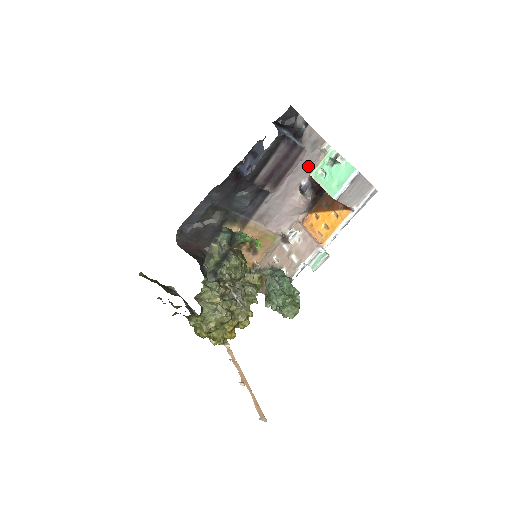
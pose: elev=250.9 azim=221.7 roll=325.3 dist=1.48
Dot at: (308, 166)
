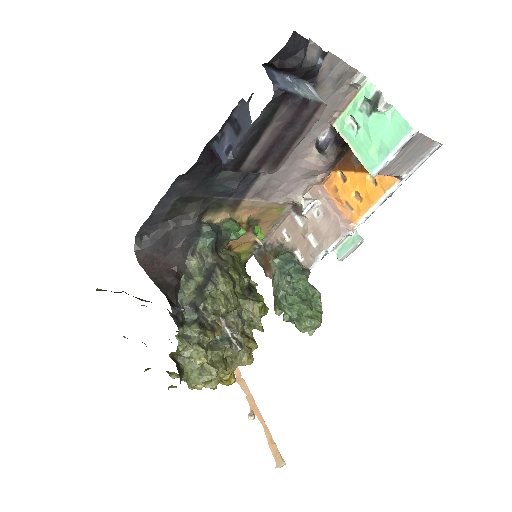
Dot at: (329, 113)
